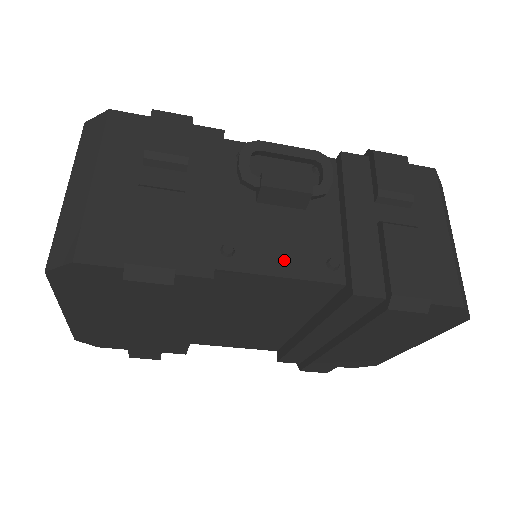
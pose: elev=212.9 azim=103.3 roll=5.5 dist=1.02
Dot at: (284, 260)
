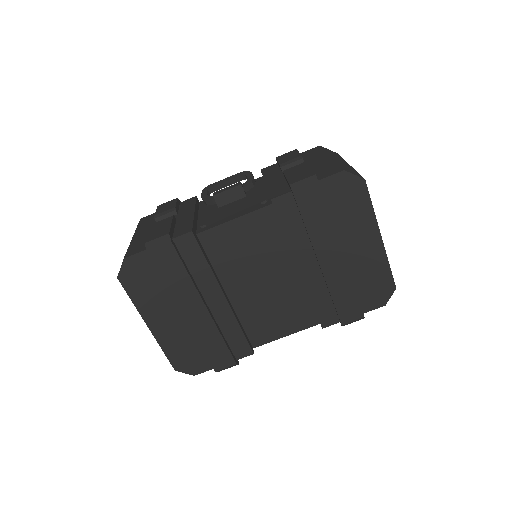
Dot at: (235, 214)
